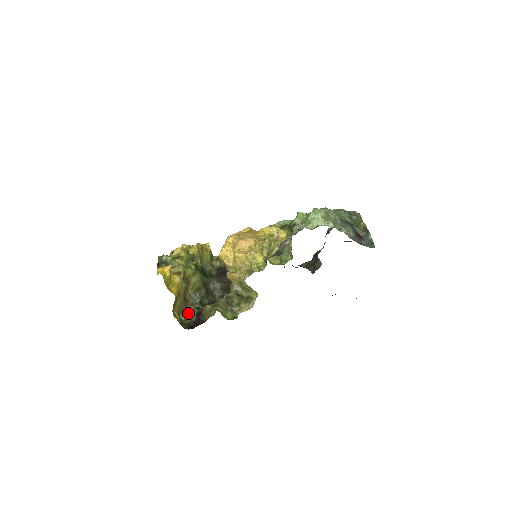
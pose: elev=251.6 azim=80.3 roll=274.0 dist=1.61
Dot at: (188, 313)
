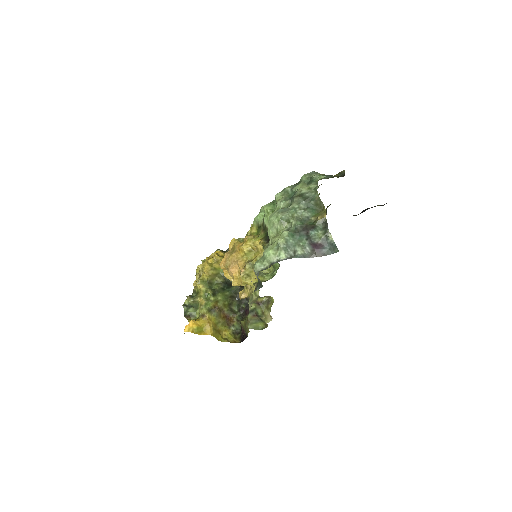
Dot at: (235, 323)
